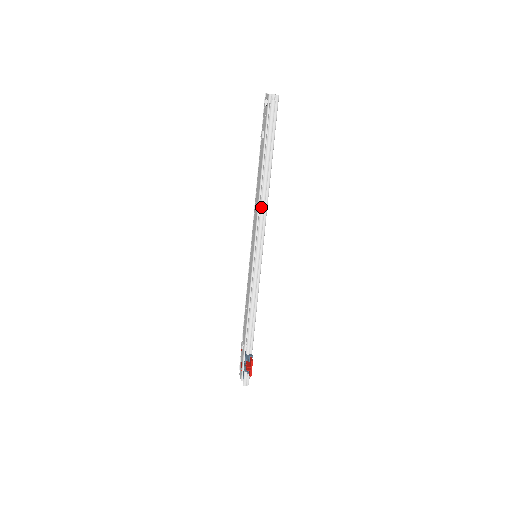
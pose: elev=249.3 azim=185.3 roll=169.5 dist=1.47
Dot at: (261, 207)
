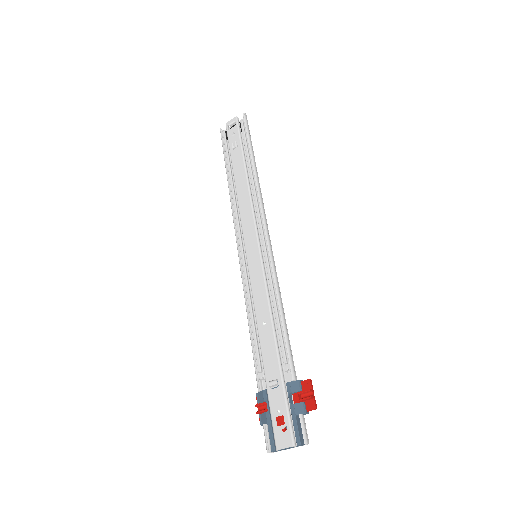
Dot at: (259, 193)
